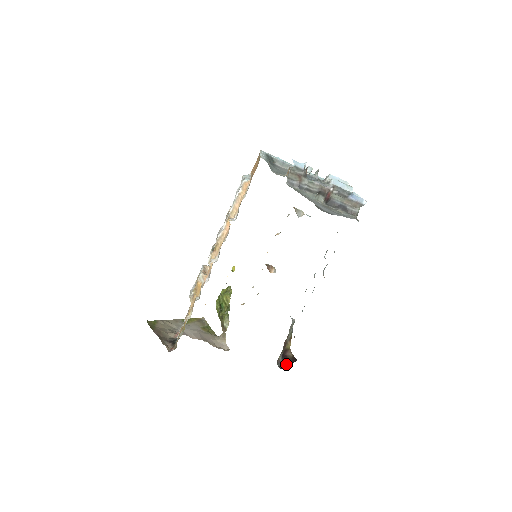
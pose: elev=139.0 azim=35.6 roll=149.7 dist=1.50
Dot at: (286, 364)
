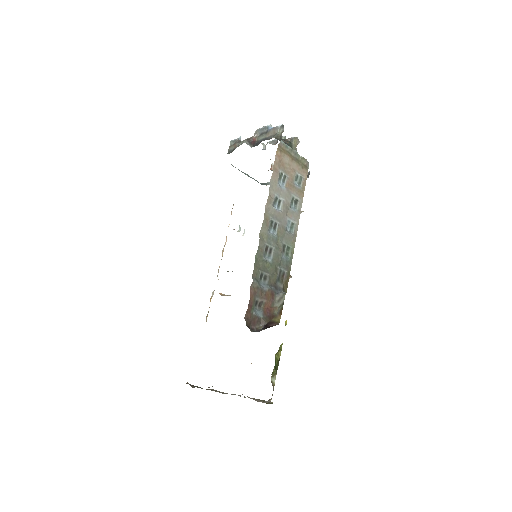
Dot at: (263, 329)
